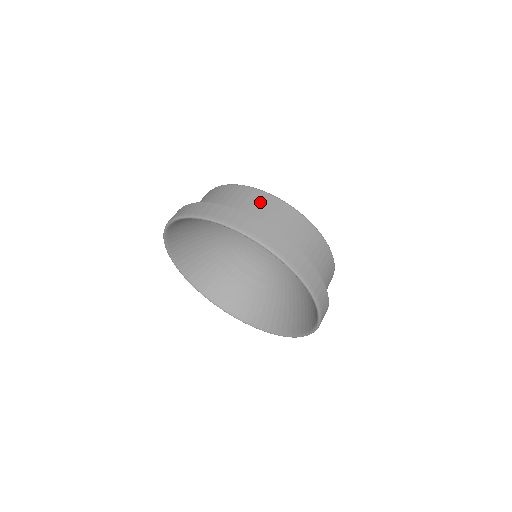
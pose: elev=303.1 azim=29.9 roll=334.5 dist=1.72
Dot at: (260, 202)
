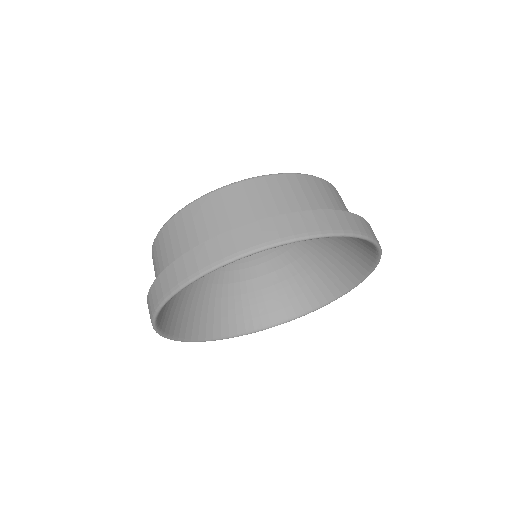
Dot at: (254, 195)
